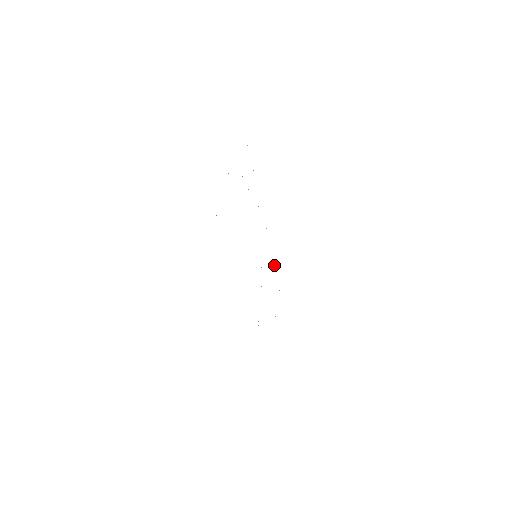
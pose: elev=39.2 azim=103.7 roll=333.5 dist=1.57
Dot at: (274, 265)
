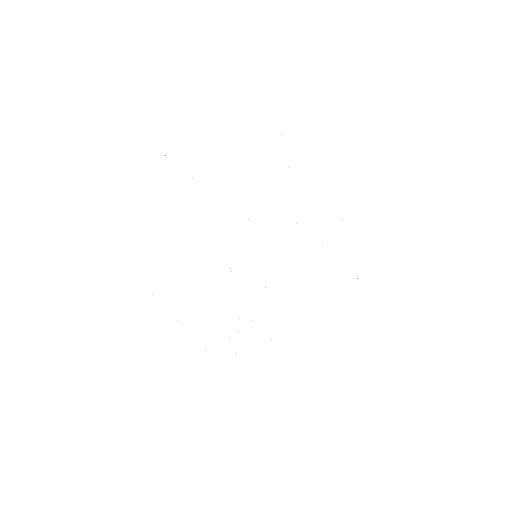
Dot at: occluded
